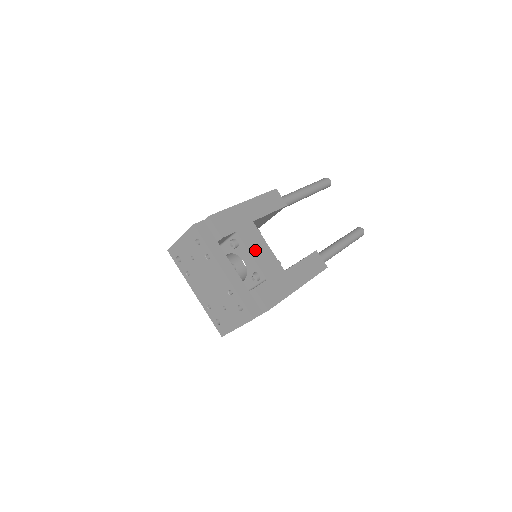
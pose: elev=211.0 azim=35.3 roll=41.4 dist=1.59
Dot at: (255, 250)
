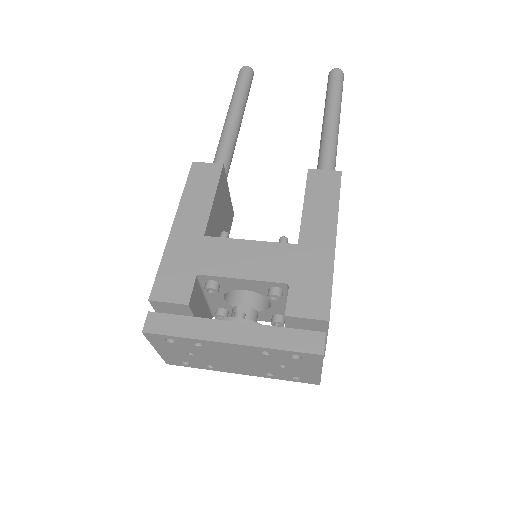
Dot at: (239, 267)
